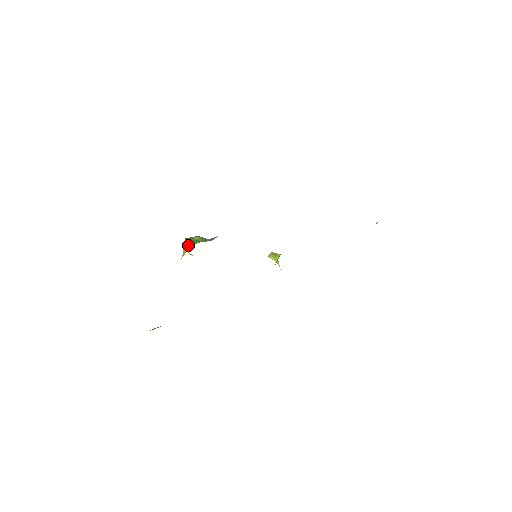
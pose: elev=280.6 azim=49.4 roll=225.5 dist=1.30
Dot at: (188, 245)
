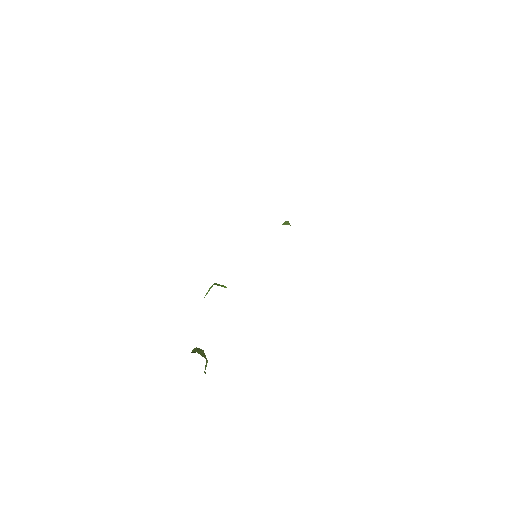
Dot at: occluded
